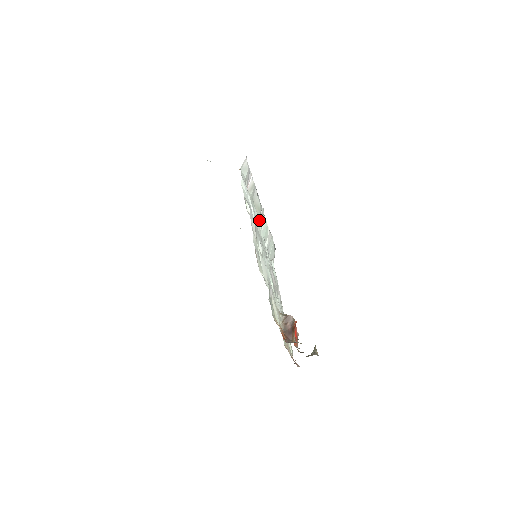
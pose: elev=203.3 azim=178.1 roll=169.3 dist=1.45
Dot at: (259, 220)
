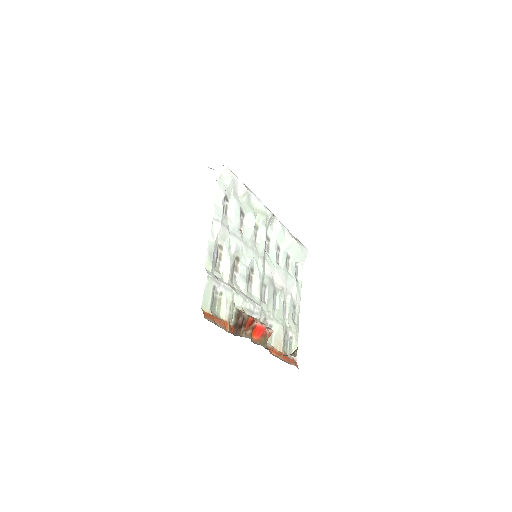
Dot at: (263, 224)
